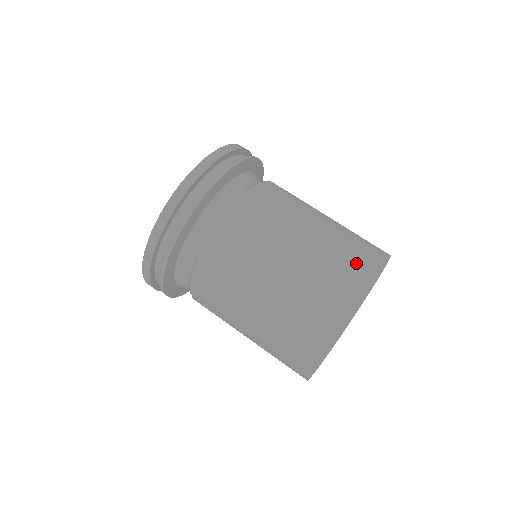
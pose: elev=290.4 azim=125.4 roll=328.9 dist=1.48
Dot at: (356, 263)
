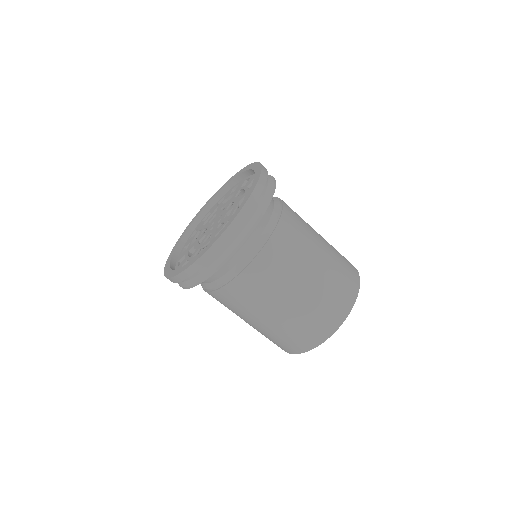
Dot at: (300, 339)
